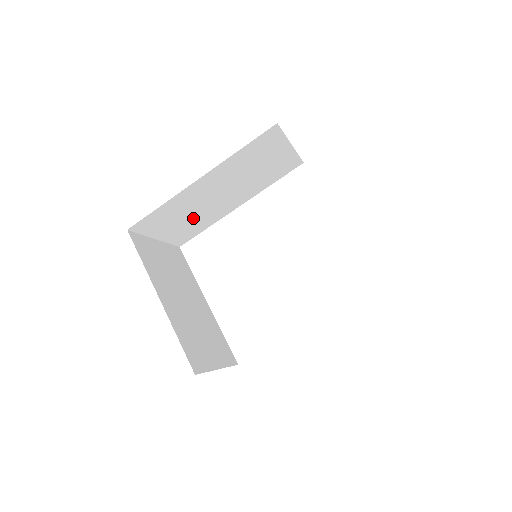
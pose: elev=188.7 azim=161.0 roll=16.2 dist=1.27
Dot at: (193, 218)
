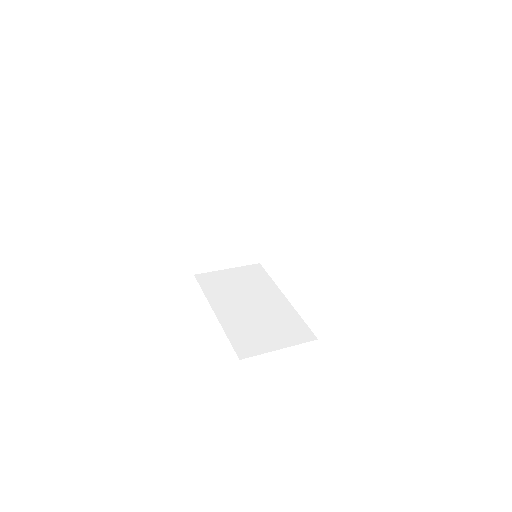
Dot at: occluded
